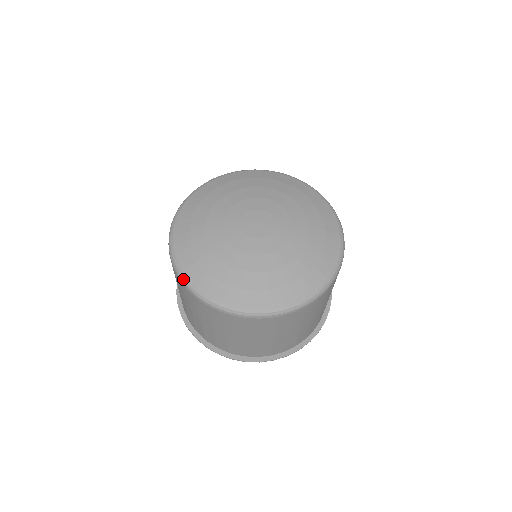
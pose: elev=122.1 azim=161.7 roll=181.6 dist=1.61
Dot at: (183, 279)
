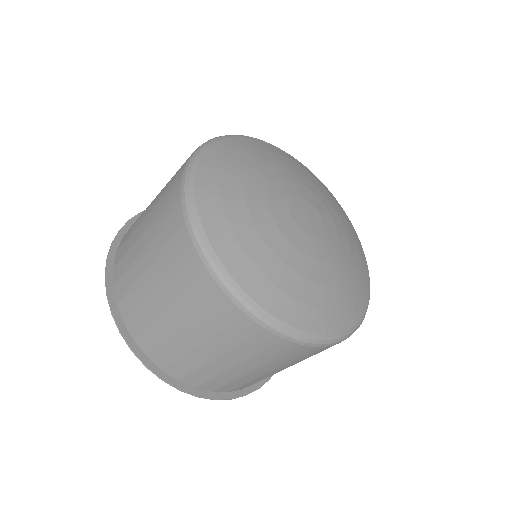
Dot at: (227, 281)
